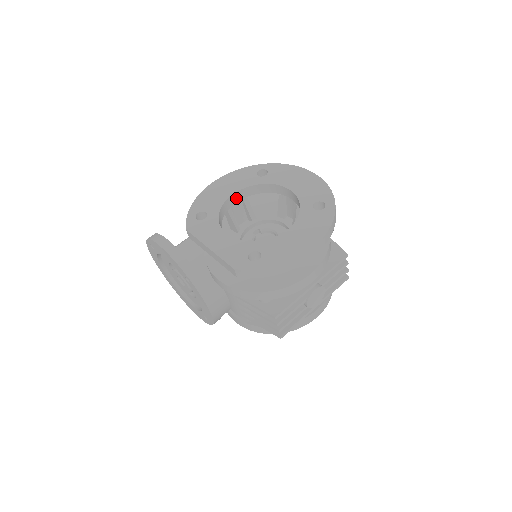
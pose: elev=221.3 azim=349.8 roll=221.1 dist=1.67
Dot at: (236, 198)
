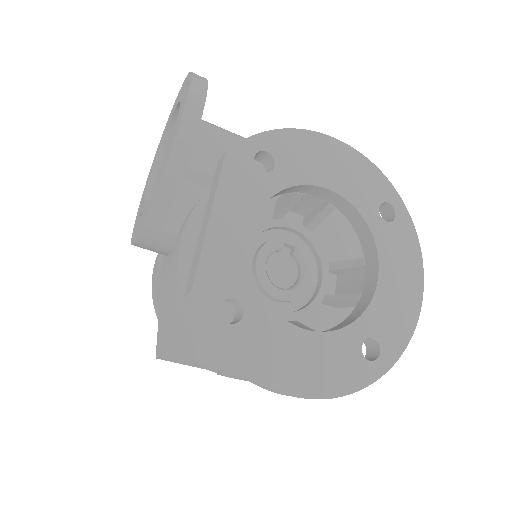
Dot at: (325, 194)
